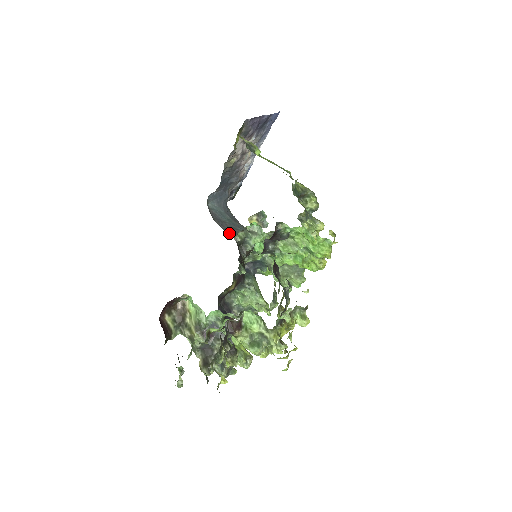
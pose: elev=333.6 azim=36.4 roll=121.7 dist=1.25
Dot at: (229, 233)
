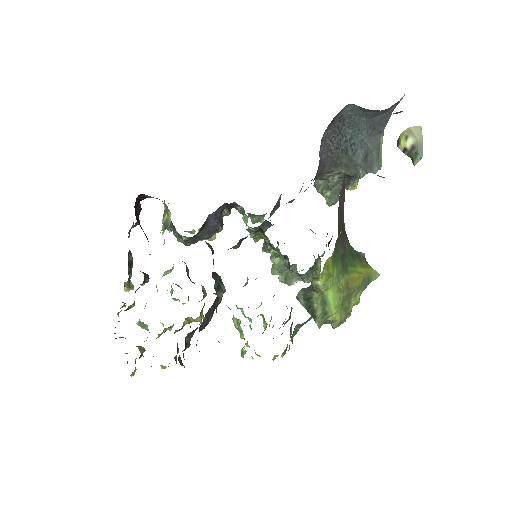
Dot at: (324, 156)
